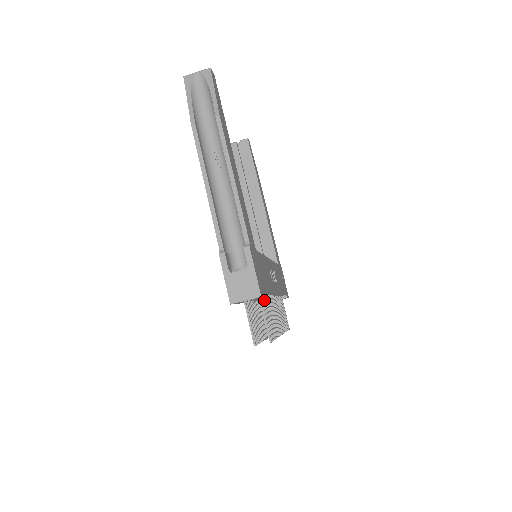
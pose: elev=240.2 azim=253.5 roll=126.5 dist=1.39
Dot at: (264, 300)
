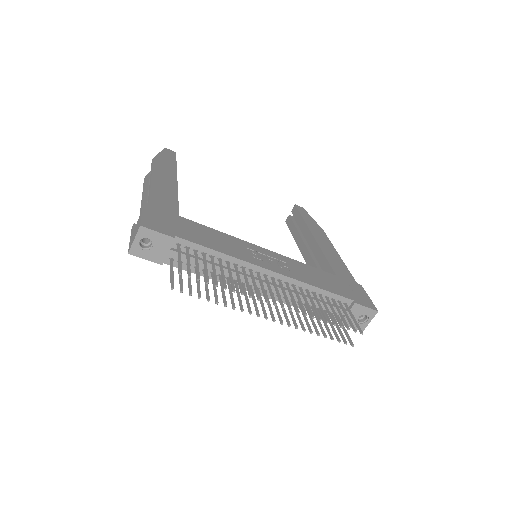
Dot at: (195, 253)
